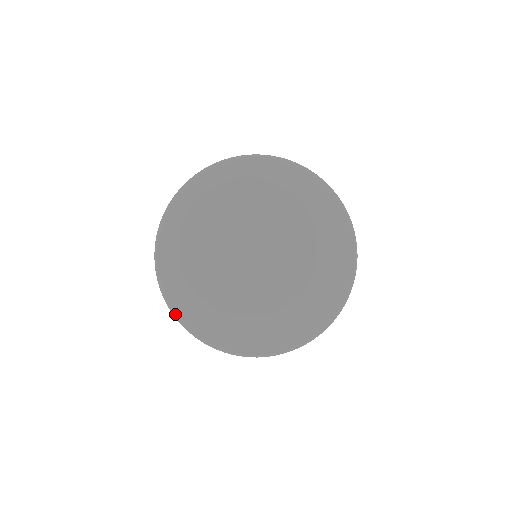
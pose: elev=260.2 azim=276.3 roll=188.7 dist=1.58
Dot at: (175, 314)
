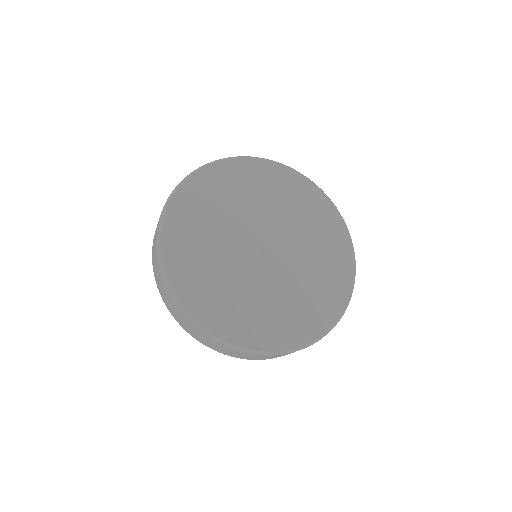
Dot at: (174, 294)
